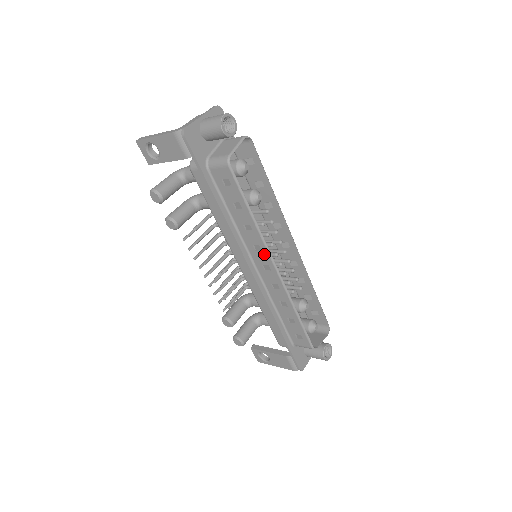
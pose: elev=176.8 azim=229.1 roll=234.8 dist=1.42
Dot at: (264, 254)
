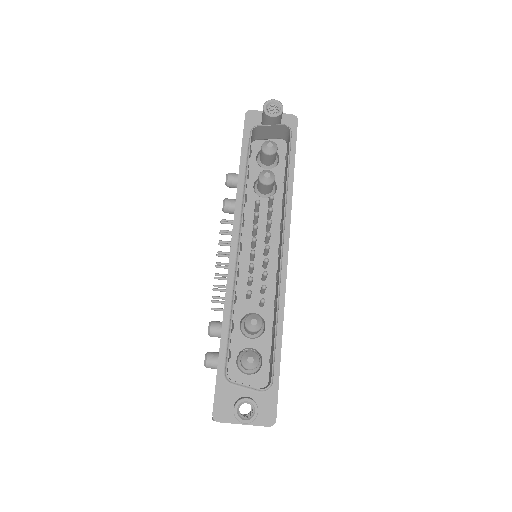
Dot at: occluded
